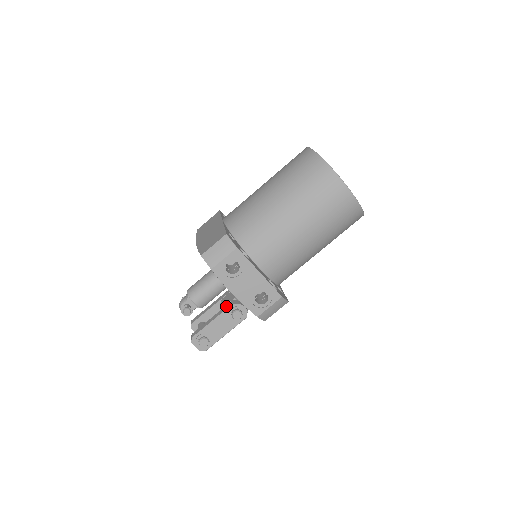
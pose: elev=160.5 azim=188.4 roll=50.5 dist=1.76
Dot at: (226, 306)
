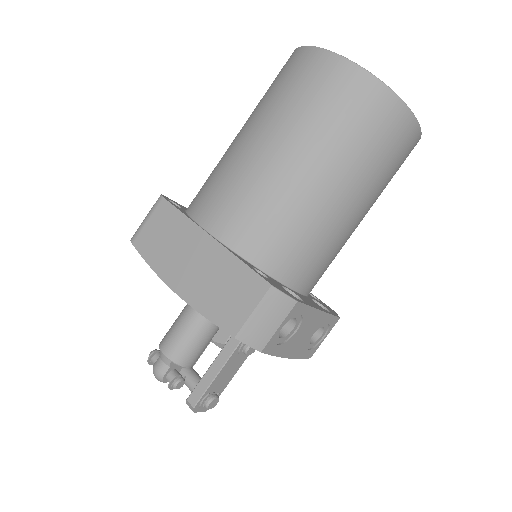
Dot at: (230, 343)
